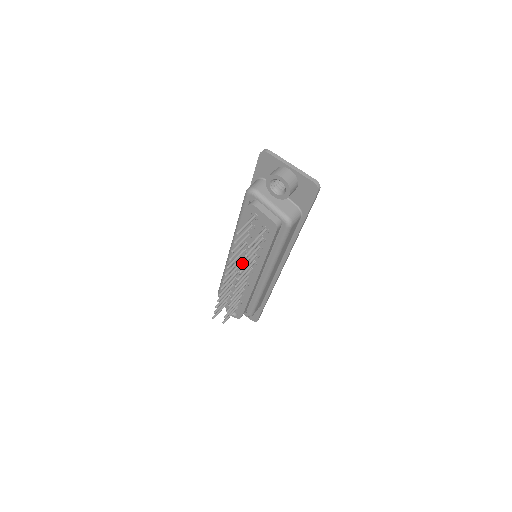
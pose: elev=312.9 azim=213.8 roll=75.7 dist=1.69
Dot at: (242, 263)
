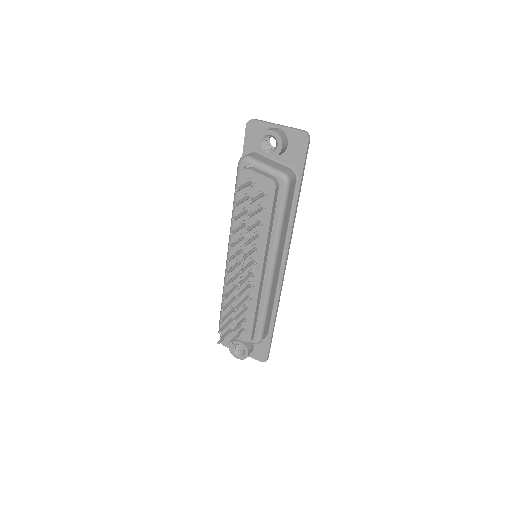
Dot at: (245, 230)
